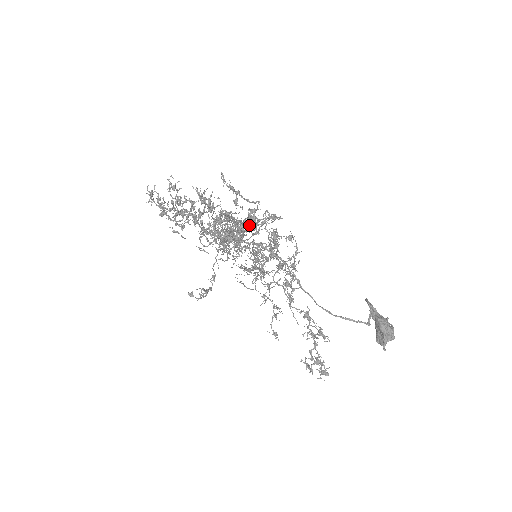
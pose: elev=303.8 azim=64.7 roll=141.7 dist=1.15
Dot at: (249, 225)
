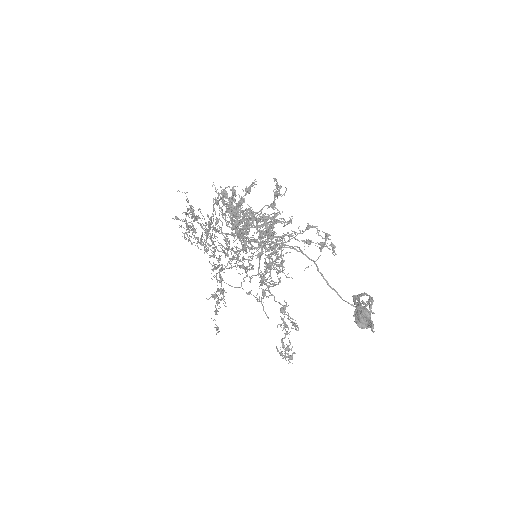
Dot at: occluded
